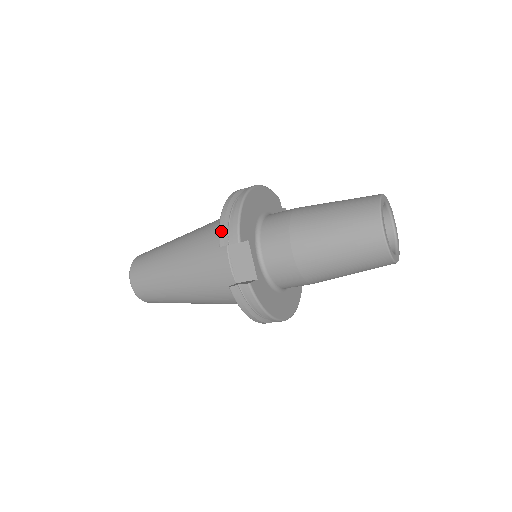
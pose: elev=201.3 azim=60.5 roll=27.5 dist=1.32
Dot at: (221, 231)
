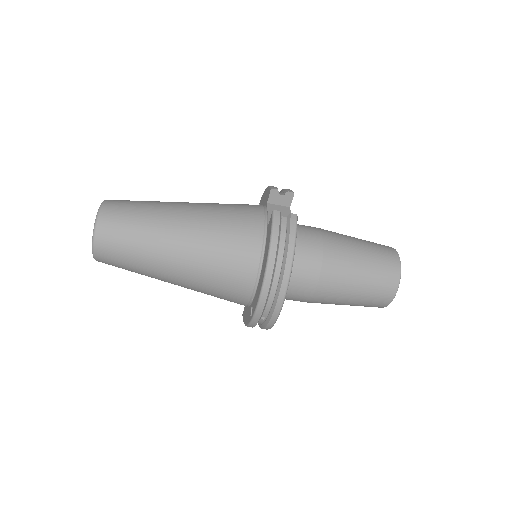
Dot at: (273, 186)
